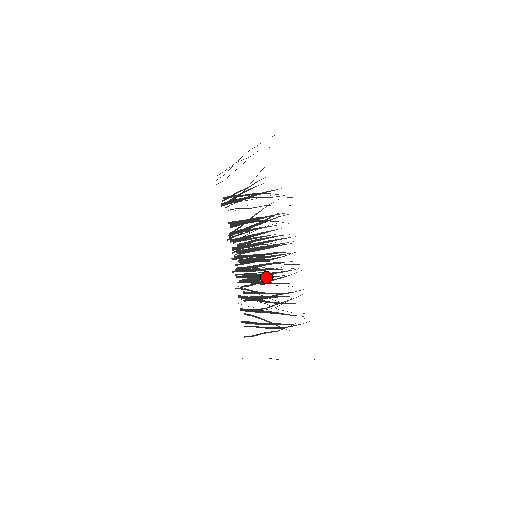
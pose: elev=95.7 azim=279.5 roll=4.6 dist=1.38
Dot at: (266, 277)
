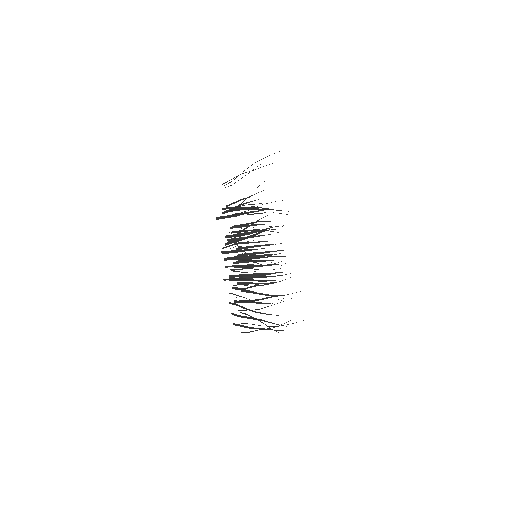
Dot at: occluded
